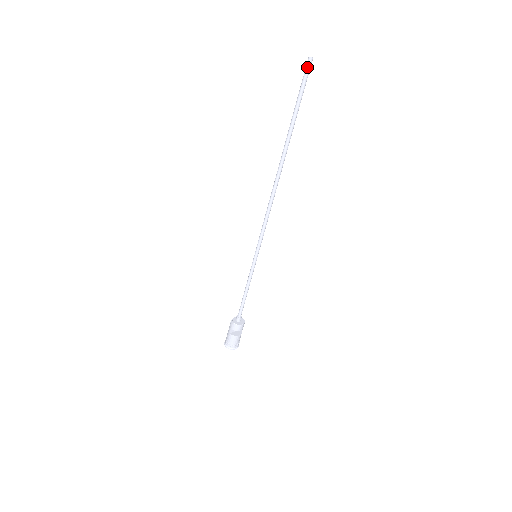
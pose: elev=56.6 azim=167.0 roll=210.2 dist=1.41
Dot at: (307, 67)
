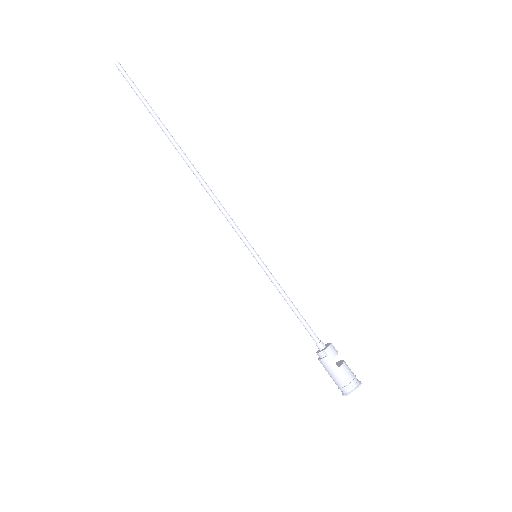
Dot at: (122, 69)
